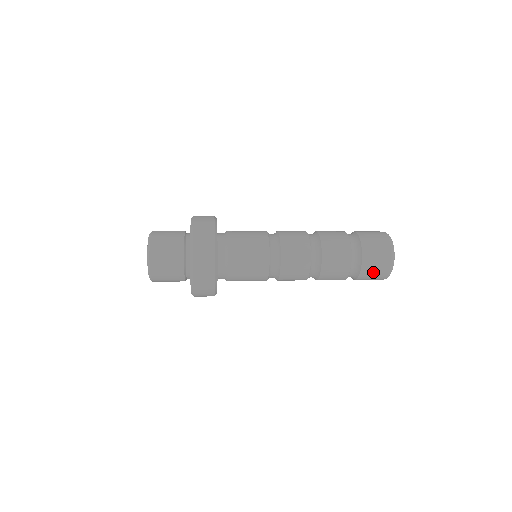
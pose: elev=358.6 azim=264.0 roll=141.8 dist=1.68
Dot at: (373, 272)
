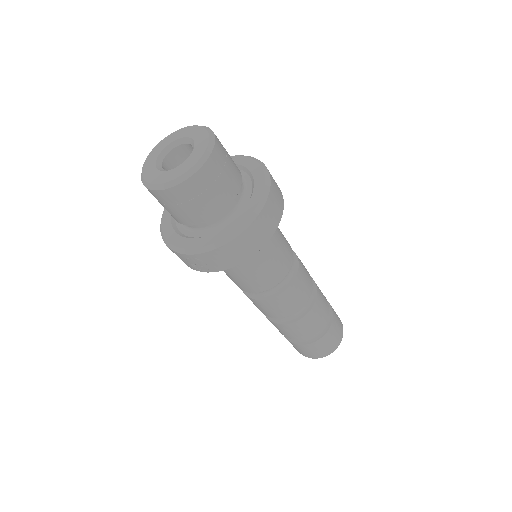
Dot at: (336, 329)
